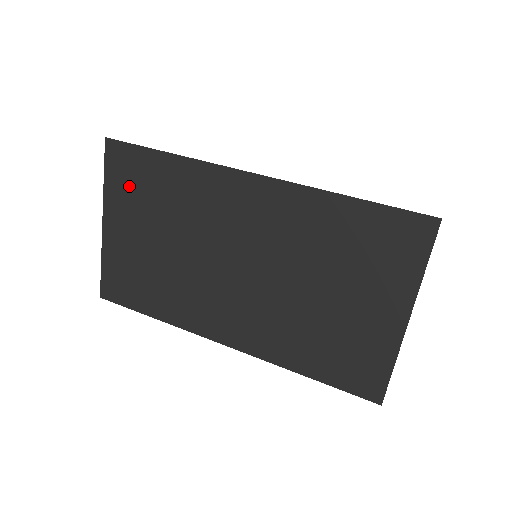
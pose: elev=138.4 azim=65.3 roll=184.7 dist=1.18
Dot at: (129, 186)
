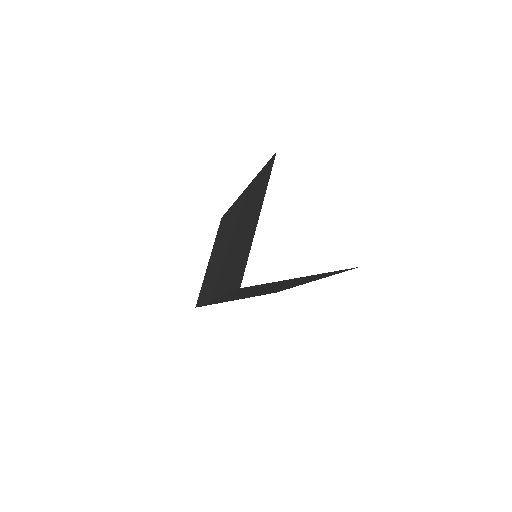
Dot at: (219, 234)
